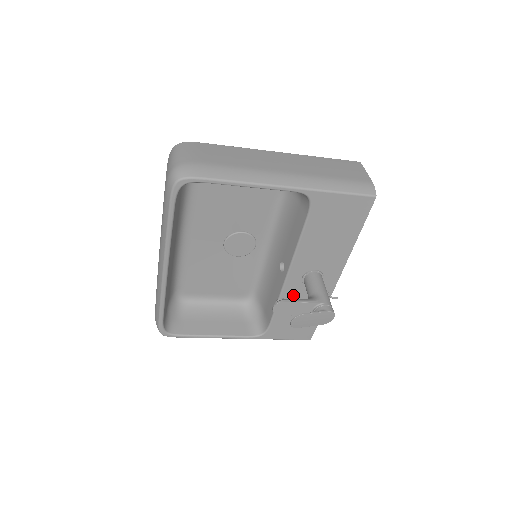
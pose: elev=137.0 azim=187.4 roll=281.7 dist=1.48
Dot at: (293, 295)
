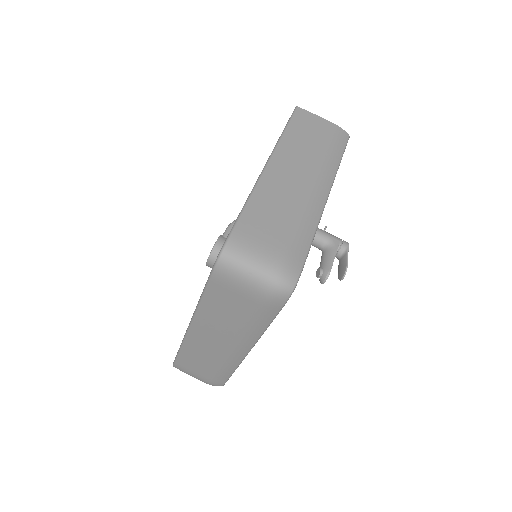
Dot at: occluded
